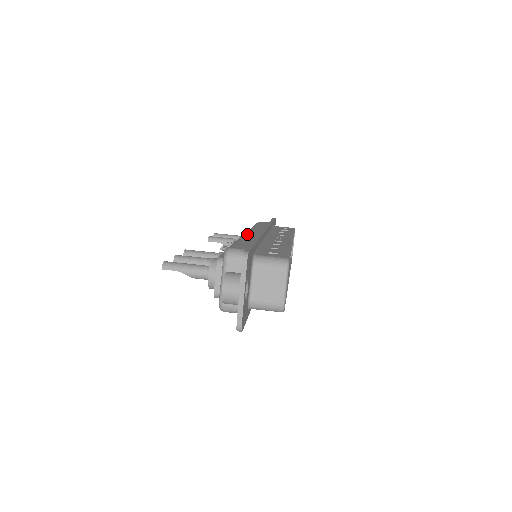
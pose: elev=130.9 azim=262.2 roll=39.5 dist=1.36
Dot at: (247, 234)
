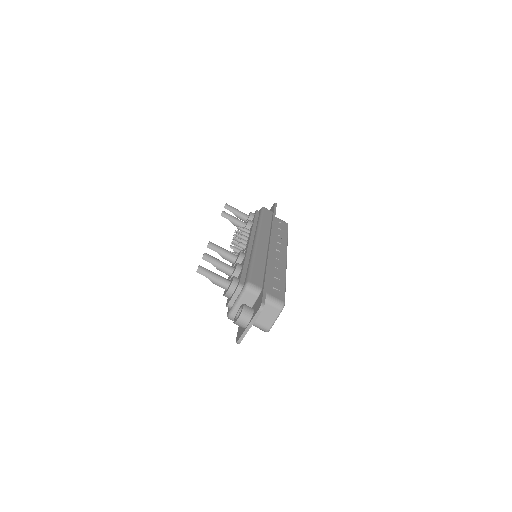
Dot at: (258, 247)
